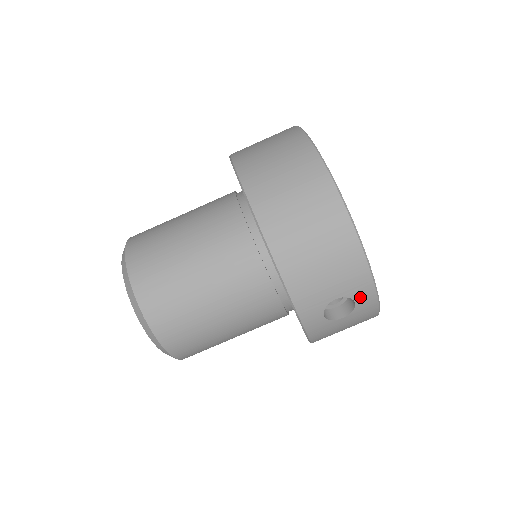
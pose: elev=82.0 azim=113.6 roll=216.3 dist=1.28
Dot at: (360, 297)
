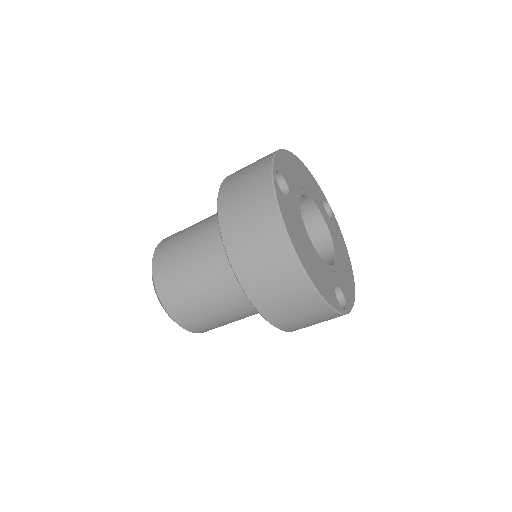
Dot at: occluded
